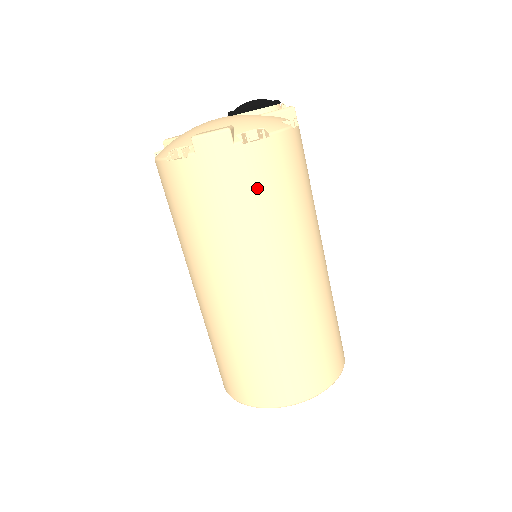
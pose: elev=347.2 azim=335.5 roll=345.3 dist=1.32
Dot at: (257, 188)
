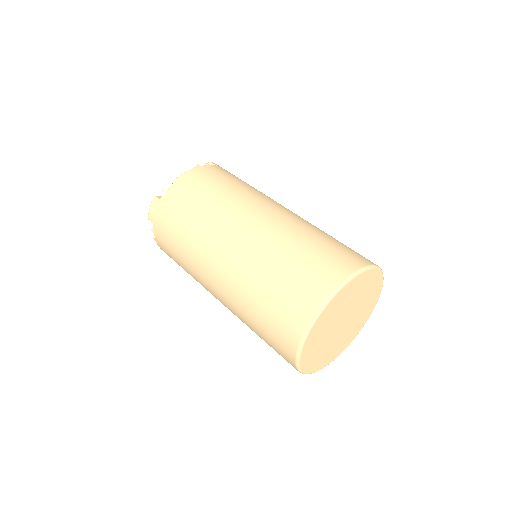
Dot at: (182, 207)
